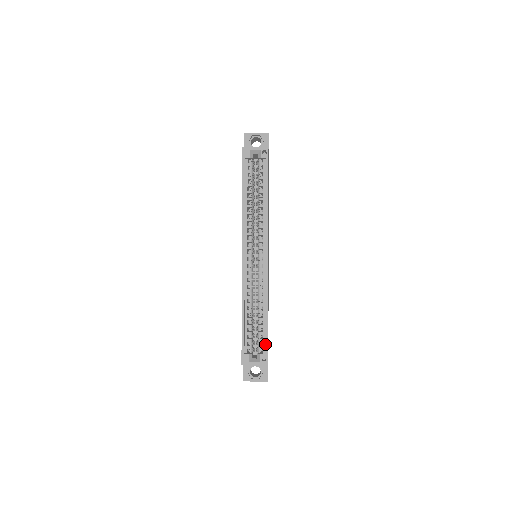
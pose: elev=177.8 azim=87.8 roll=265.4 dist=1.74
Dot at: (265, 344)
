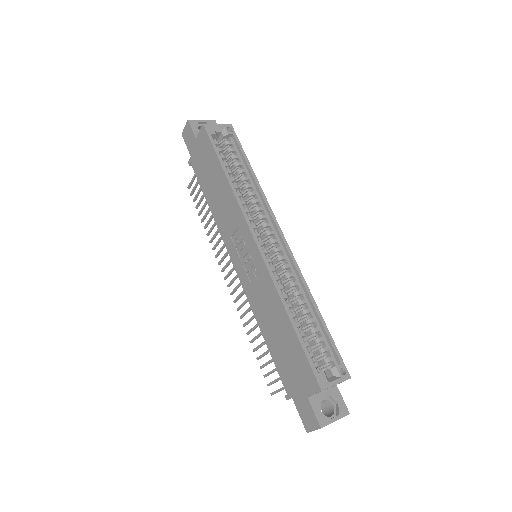
Dot at: (334, 350)
